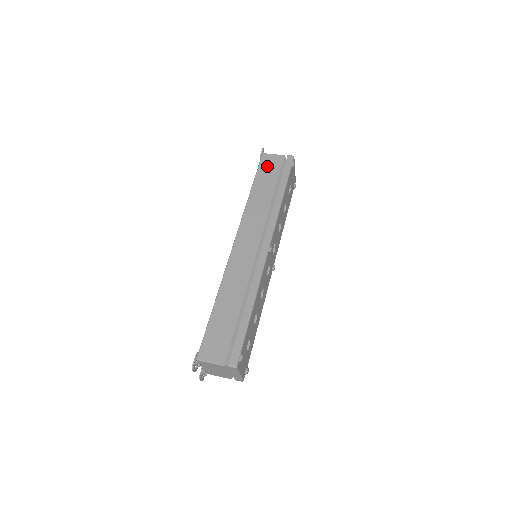
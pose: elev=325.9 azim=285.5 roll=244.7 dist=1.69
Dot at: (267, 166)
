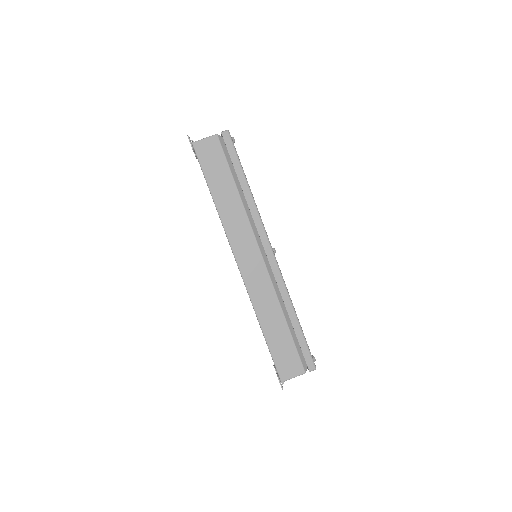
Dot at: (209, 158)
